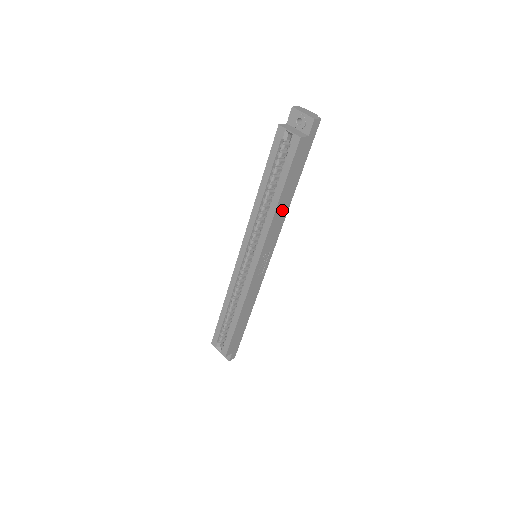
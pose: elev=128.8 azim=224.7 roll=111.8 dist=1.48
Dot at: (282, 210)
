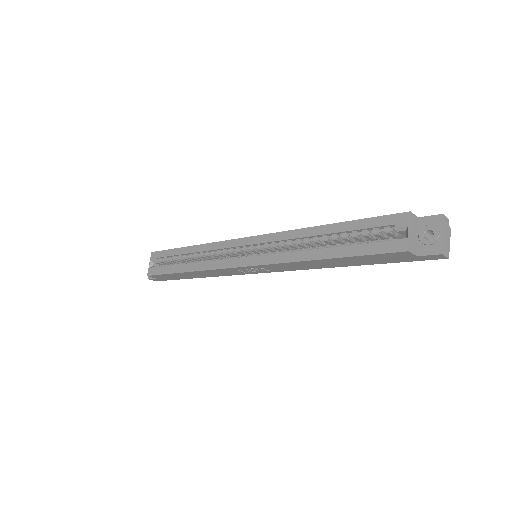
Dot at: (317, 264)
